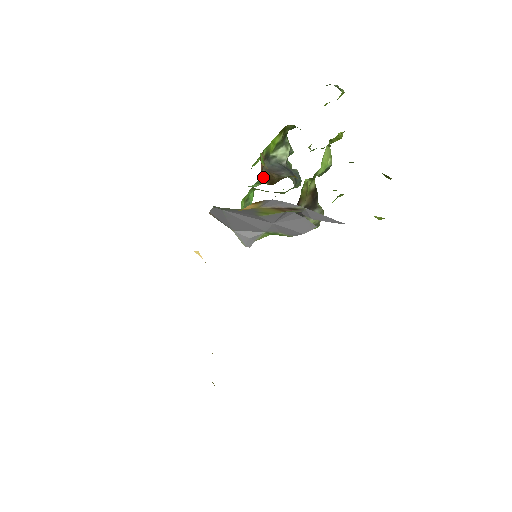
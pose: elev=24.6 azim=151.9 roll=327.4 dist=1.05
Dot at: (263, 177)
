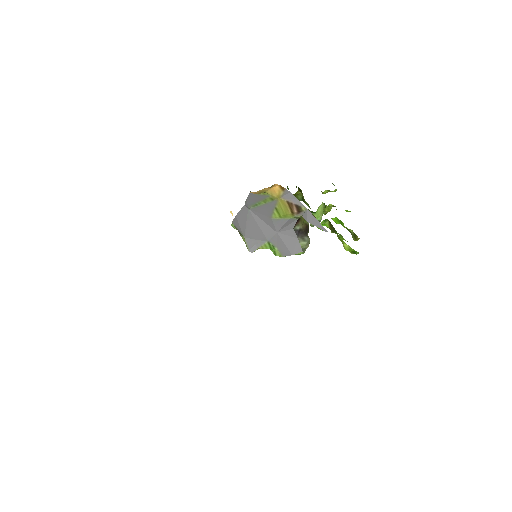
Dot at: occluded
